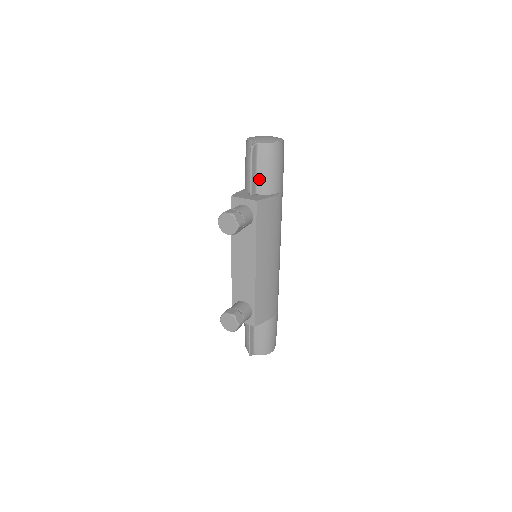
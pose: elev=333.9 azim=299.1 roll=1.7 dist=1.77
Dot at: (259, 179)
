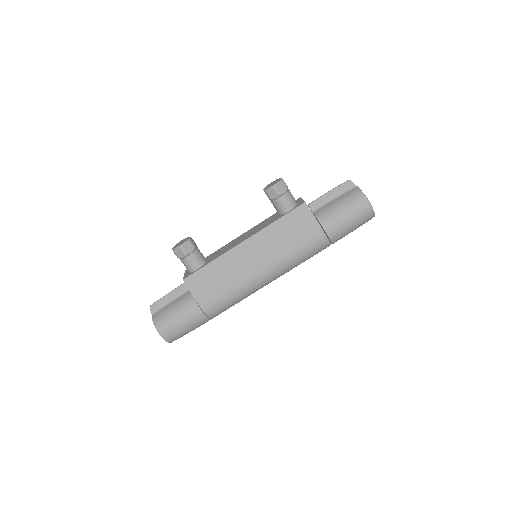
Dot at: (327, 205)
